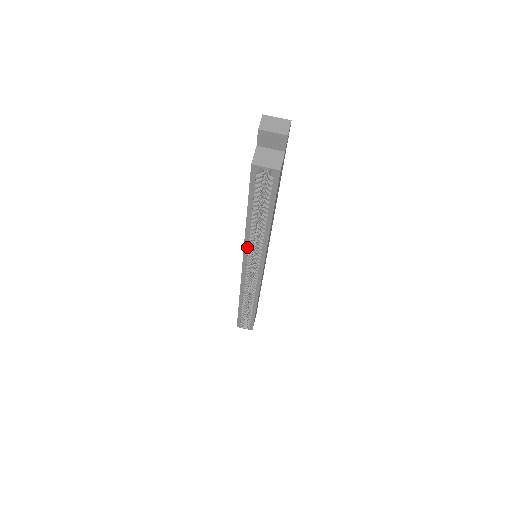
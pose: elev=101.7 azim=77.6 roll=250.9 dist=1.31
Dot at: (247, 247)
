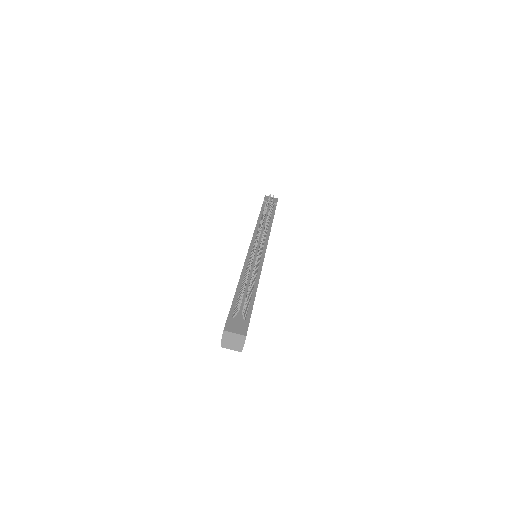
Dot at: occluded
